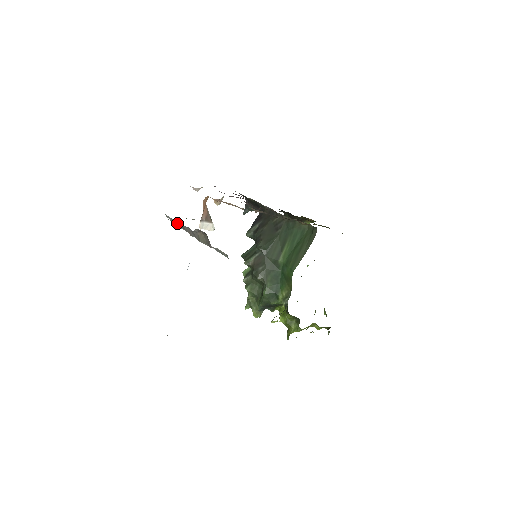
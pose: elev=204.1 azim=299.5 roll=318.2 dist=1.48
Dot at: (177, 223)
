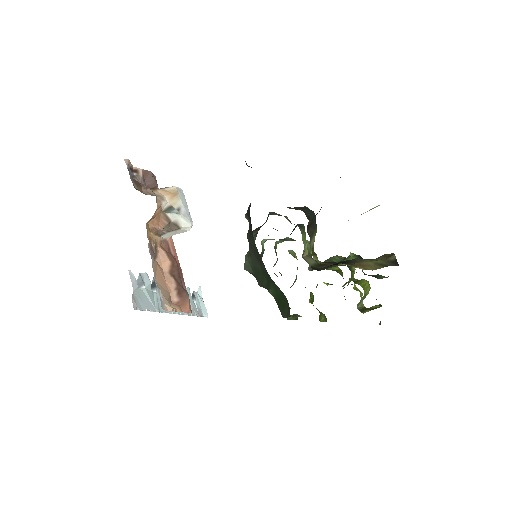
Dot at: occluded
